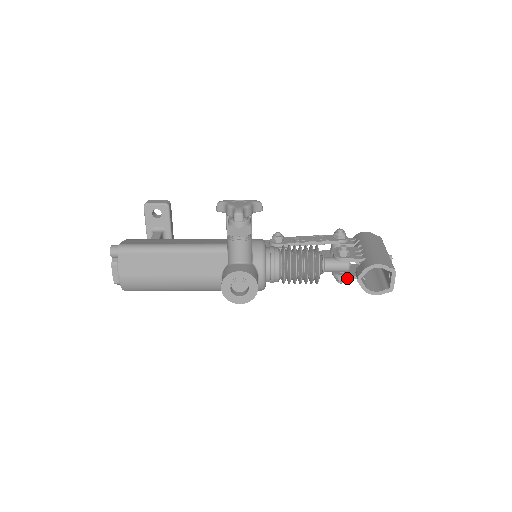
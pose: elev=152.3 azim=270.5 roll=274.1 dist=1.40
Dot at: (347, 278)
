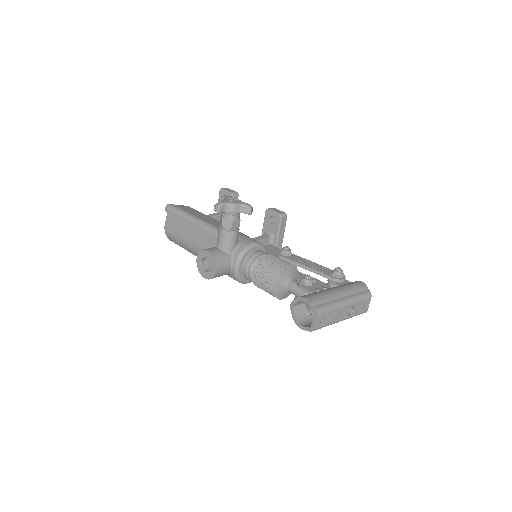
Dot at: occluded
